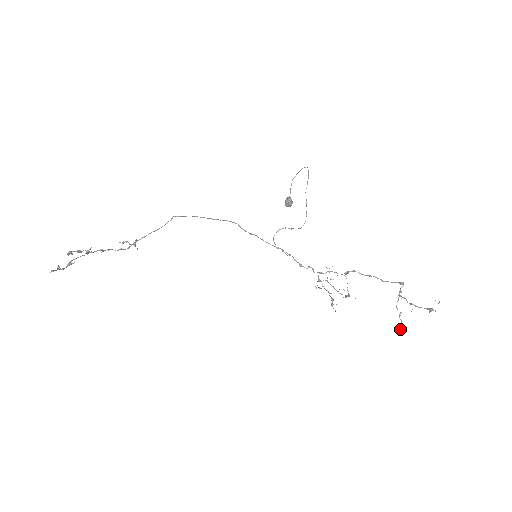
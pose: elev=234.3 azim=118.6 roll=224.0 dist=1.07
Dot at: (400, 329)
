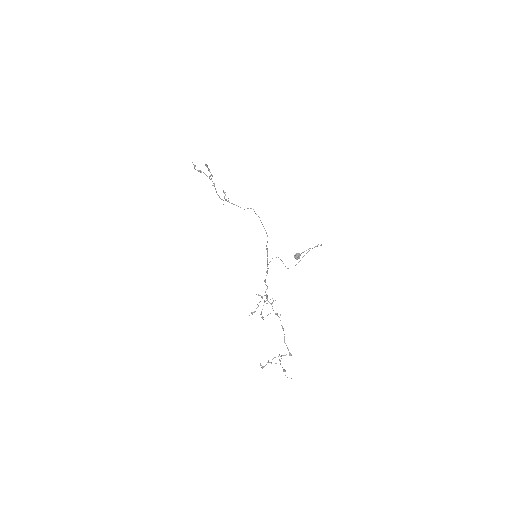
Dot at: (260, 364)
